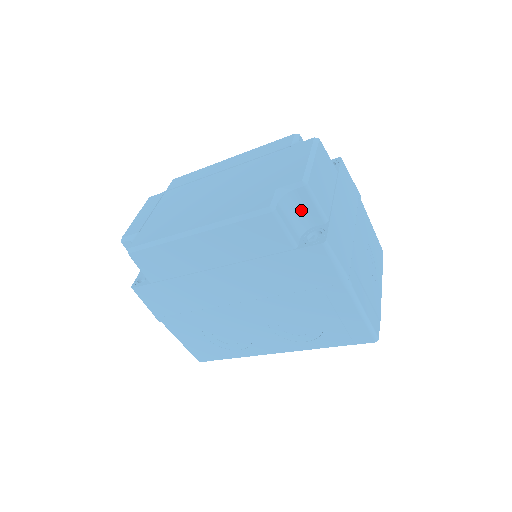
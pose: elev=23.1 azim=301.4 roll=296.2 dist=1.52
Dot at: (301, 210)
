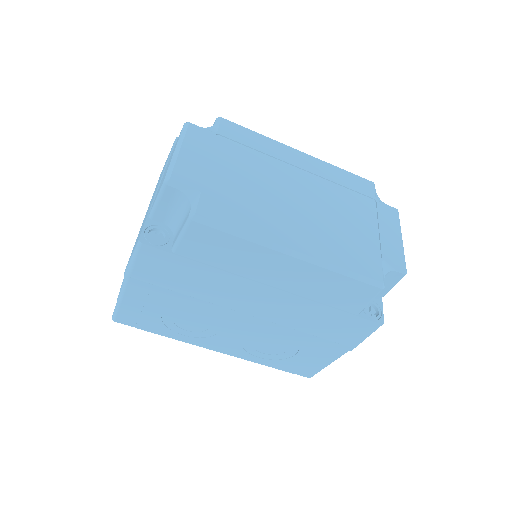
Dot at: occluded
